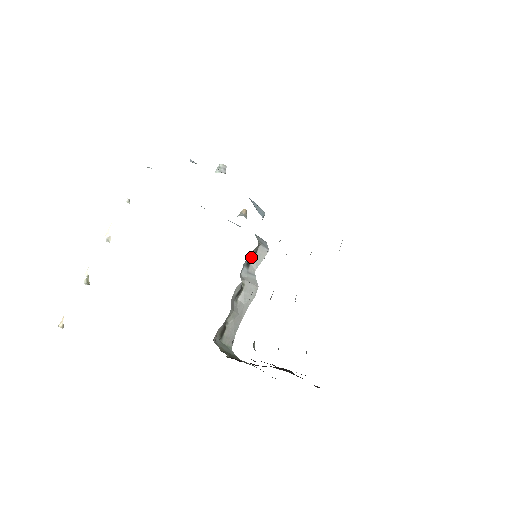
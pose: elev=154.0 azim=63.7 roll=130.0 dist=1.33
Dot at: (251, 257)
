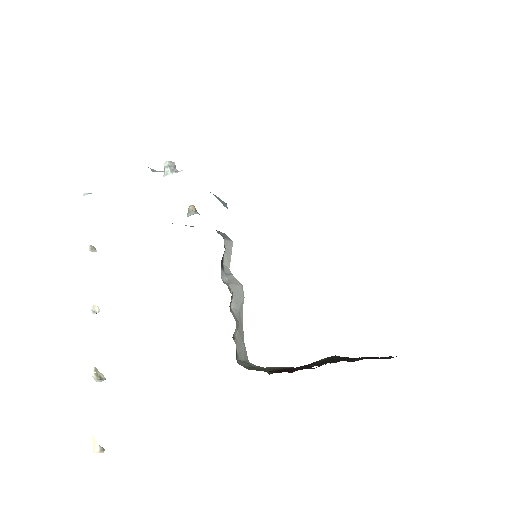
Dot at: occluded
